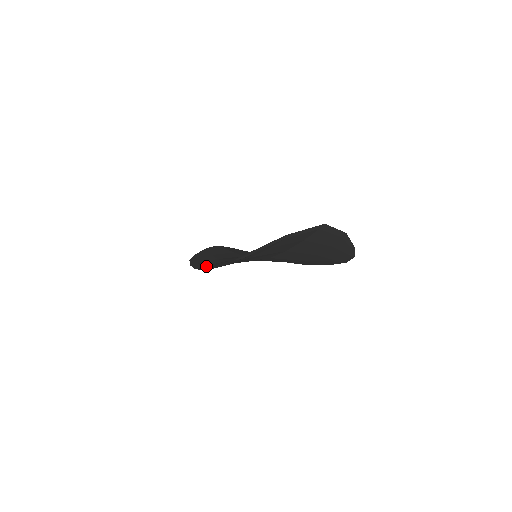
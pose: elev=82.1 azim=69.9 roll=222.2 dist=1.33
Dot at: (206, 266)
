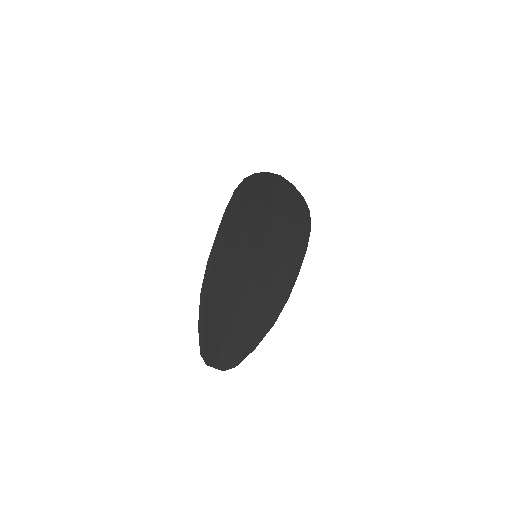
Dot at: (225, 227)
